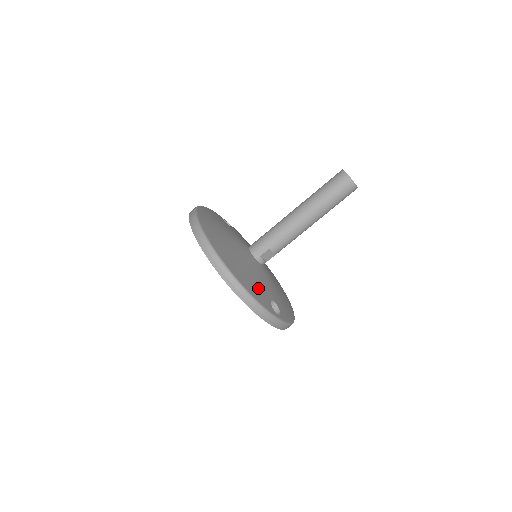
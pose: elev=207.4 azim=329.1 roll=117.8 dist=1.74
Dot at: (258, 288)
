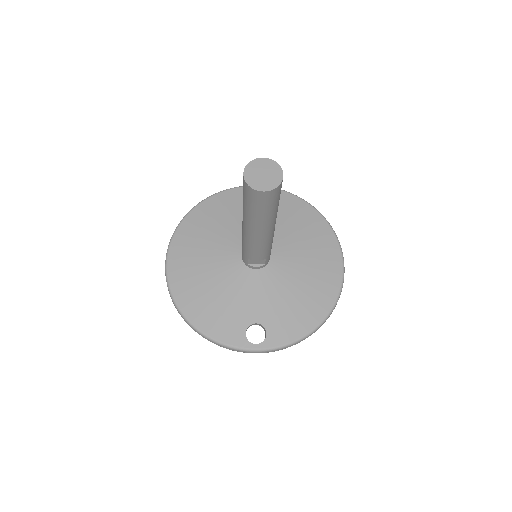
Dot at: (226, 317)
